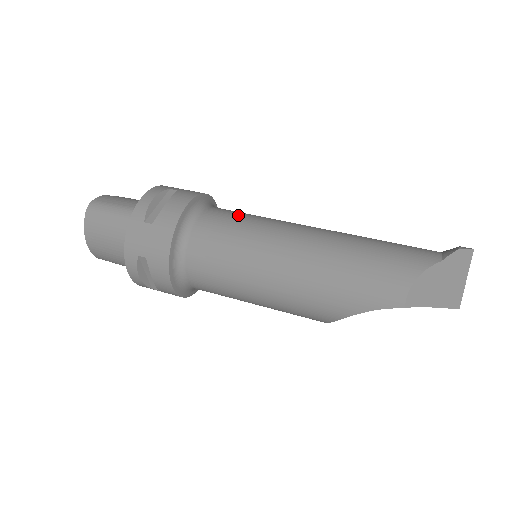
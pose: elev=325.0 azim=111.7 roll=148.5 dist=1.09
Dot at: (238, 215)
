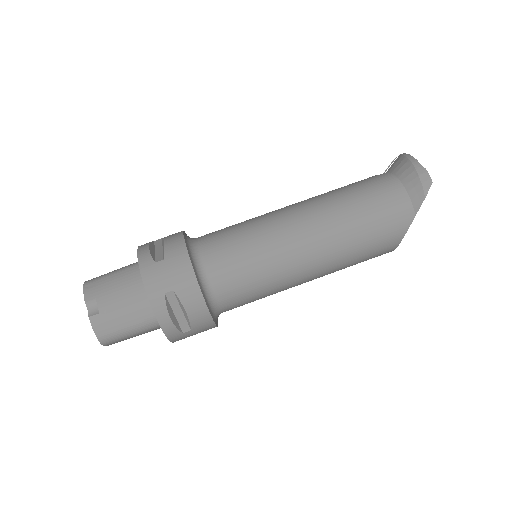
Dot at: (242, 269)
